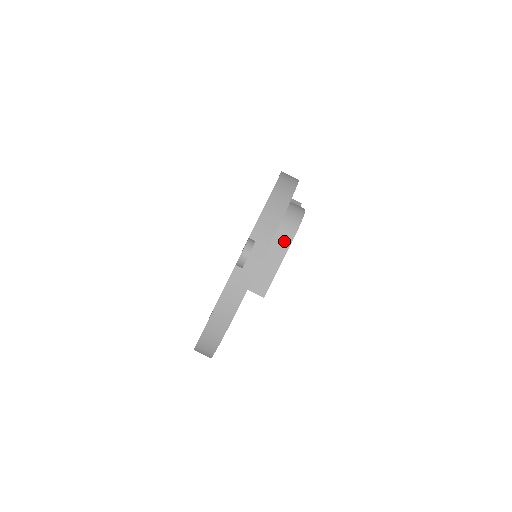
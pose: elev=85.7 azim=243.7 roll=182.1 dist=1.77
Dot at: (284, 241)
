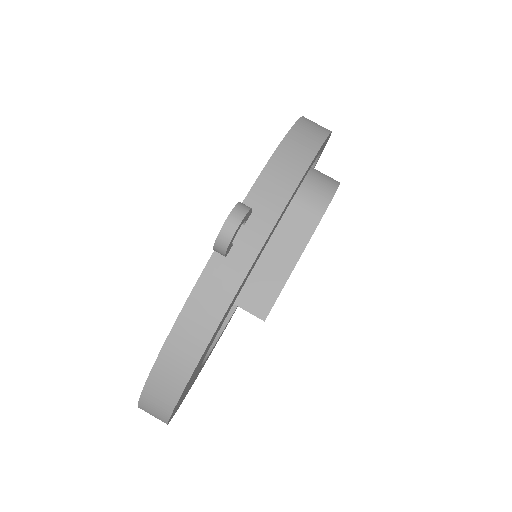
Dot at: (303, 225)
